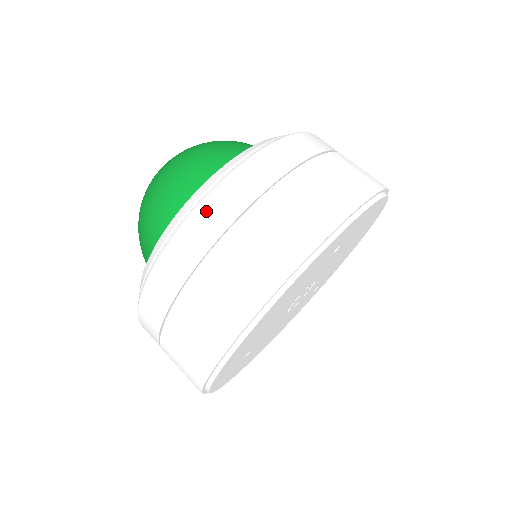
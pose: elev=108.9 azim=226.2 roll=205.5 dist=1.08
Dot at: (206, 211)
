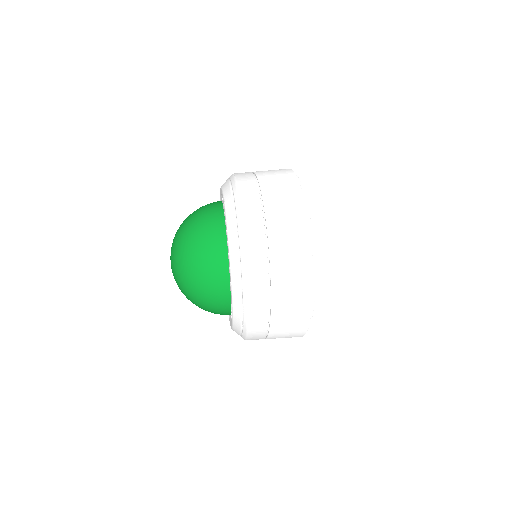
Dot at: (247, 220)
